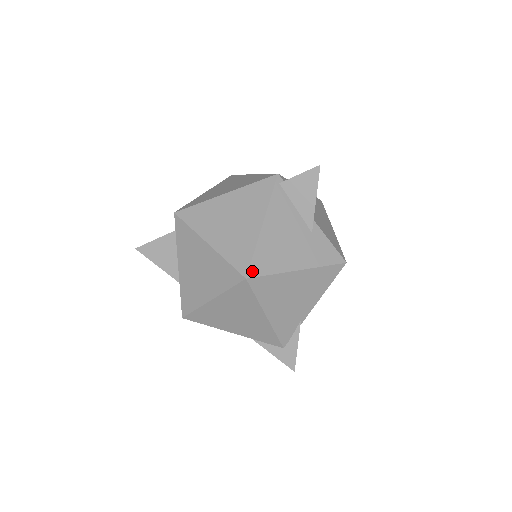
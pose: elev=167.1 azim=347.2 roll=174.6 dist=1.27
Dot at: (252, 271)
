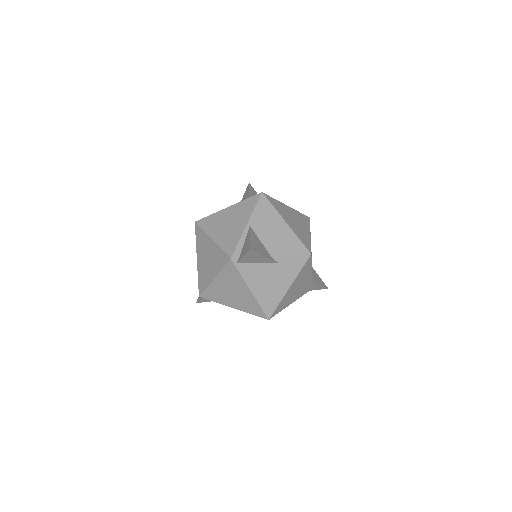
Dot at: (268, 314)
